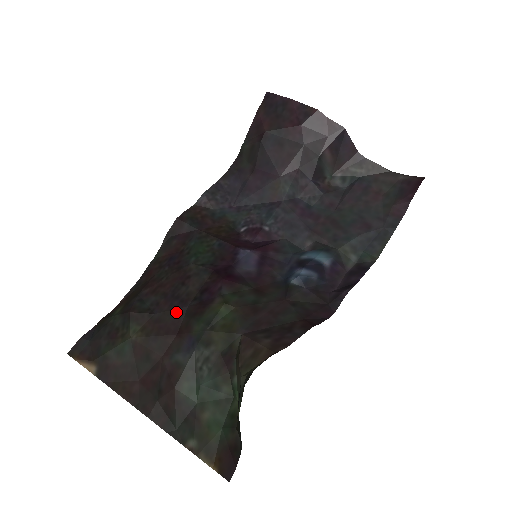
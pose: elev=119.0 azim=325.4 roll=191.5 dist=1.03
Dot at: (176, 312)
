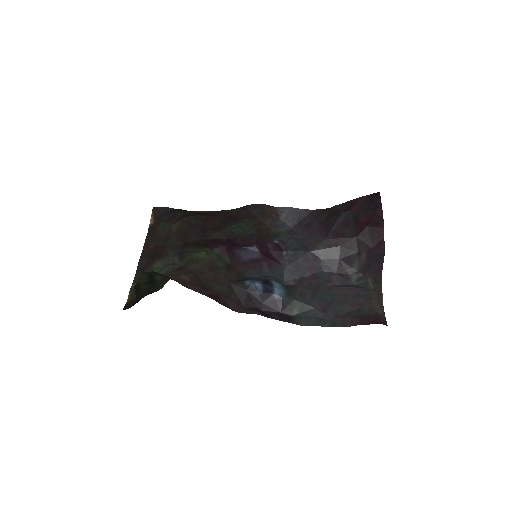
Dot at: (195, 236)
